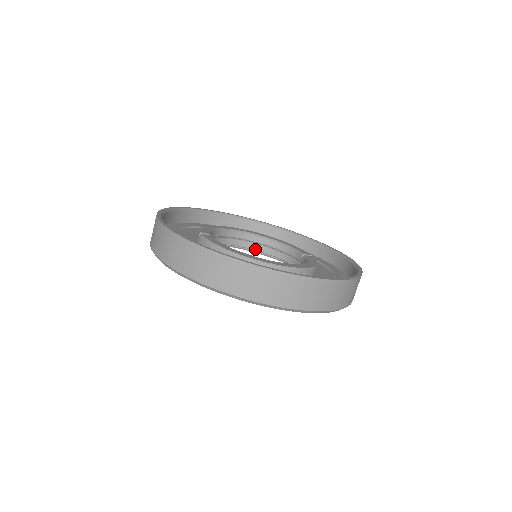
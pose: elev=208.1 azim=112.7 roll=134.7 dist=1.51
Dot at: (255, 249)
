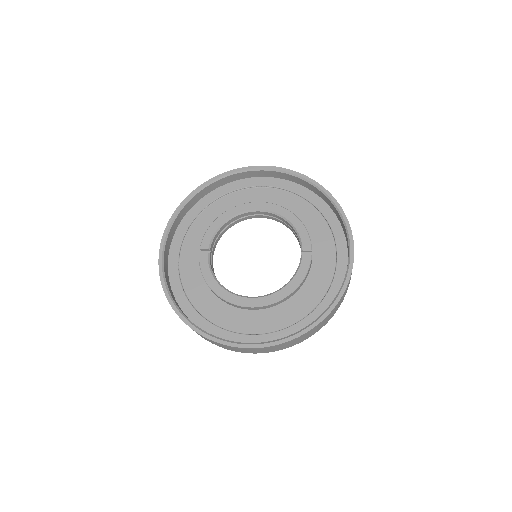
Dot at: (272, 219)
